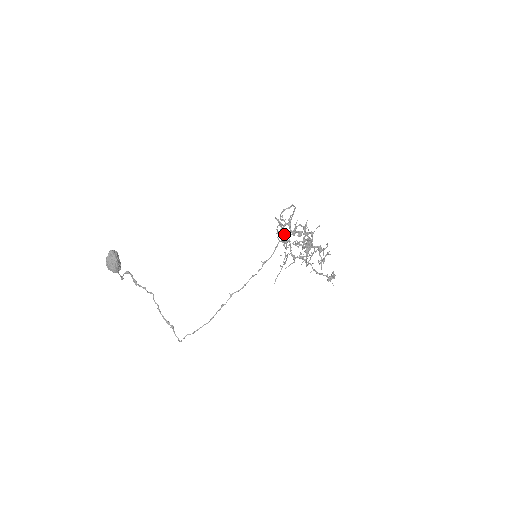
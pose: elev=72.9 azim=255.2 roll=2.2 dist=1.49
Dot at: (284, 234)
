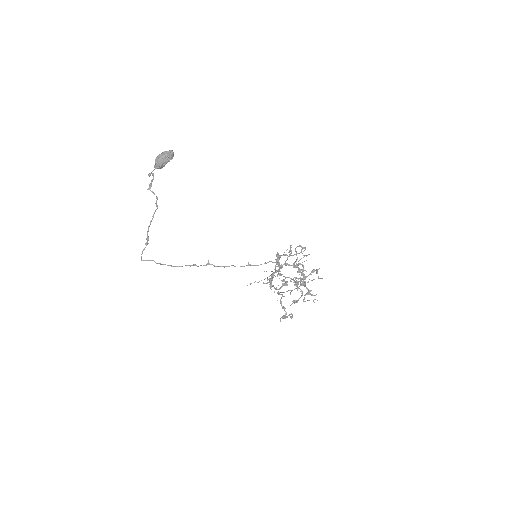
Dot at: (286, 260)
